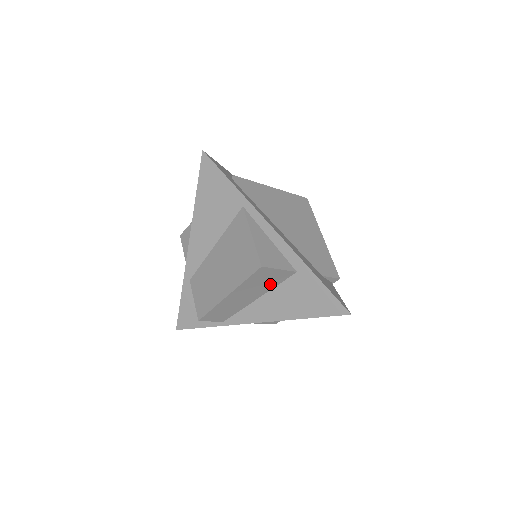
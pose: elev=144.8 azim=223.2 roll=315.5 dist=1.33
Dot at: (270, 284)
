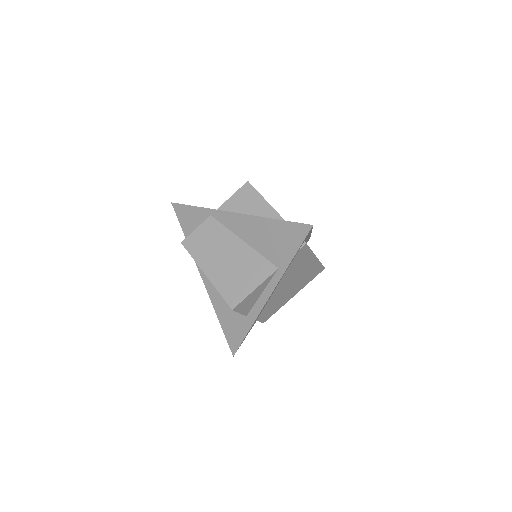
Dot at: occluded
